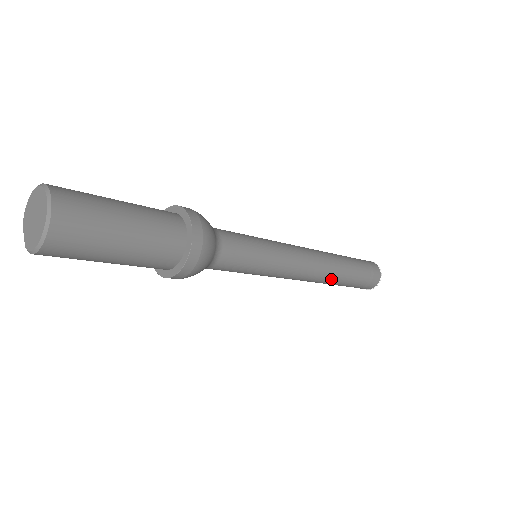
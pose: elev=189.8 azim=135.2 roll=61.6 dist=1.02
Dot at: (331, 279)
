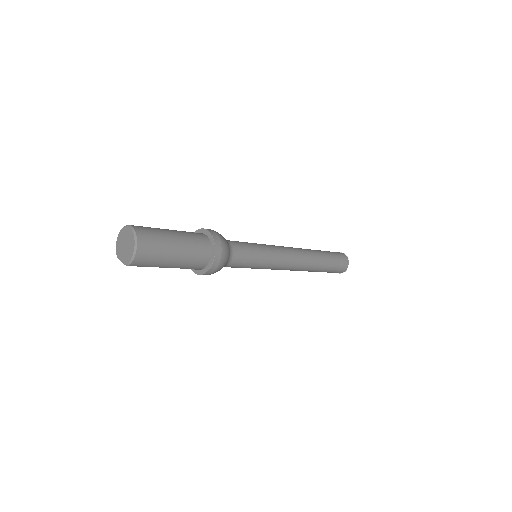
Dot at: (313, 263)
